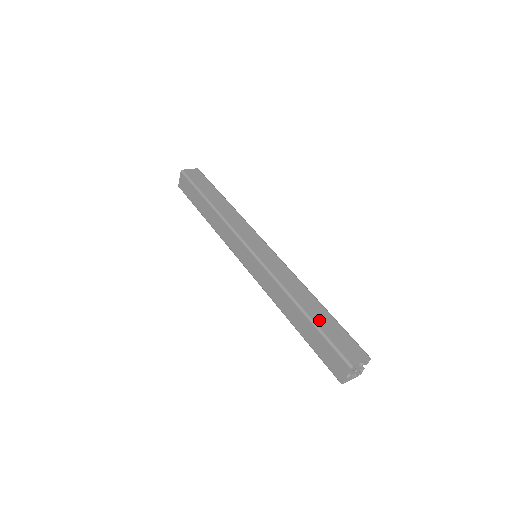
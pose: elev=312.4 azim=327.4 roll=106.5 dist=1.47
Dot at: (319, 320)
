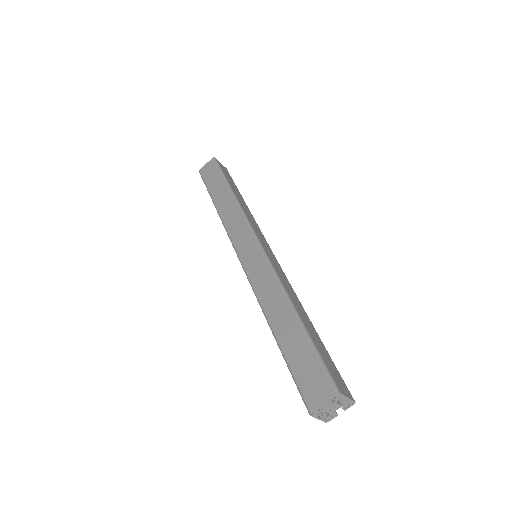
Dot at: (312, 334)
